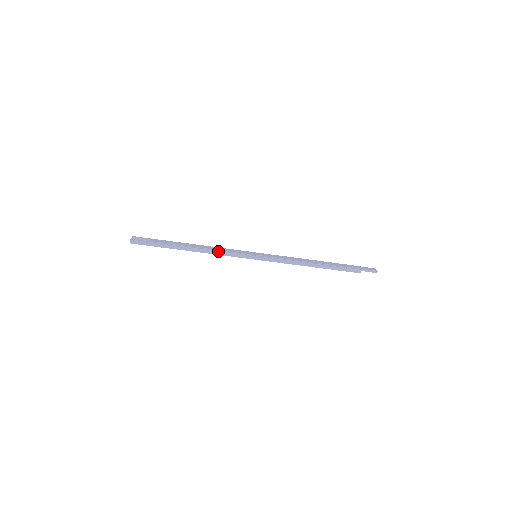
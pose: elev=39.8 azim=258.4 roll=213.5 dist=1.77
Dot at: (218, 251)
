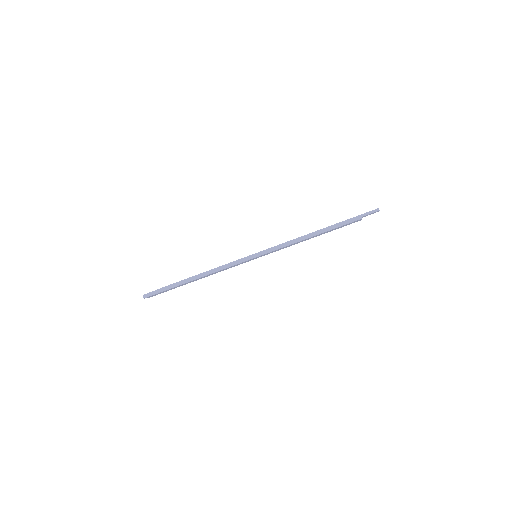
Dot at: (218, 267)
